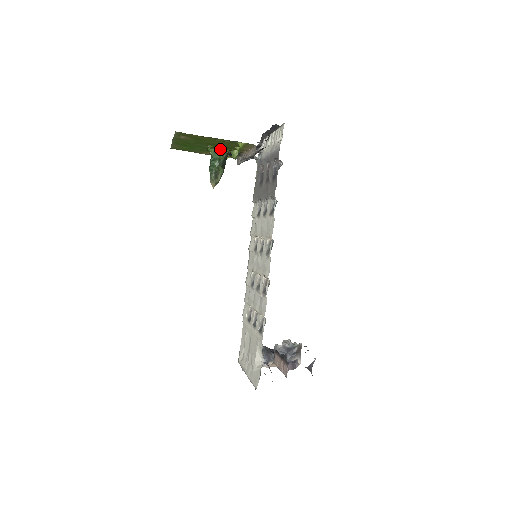
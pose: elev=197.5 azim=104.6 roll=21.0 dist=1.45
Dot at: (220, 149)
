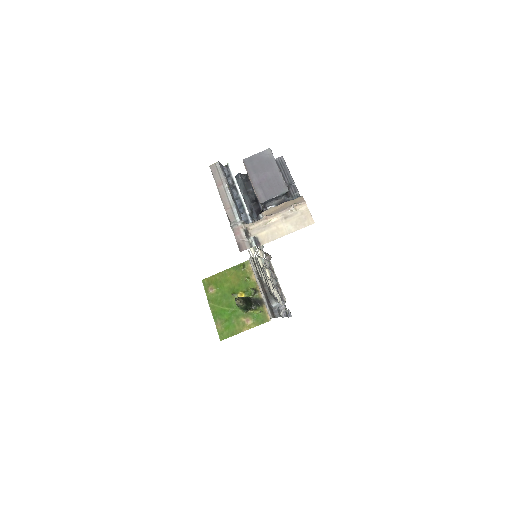
Dot at: occluded
